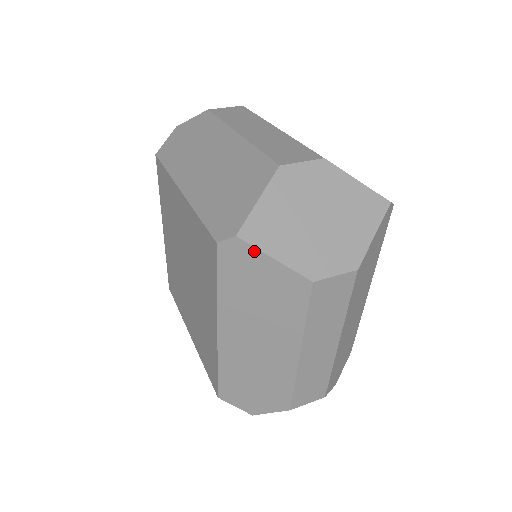
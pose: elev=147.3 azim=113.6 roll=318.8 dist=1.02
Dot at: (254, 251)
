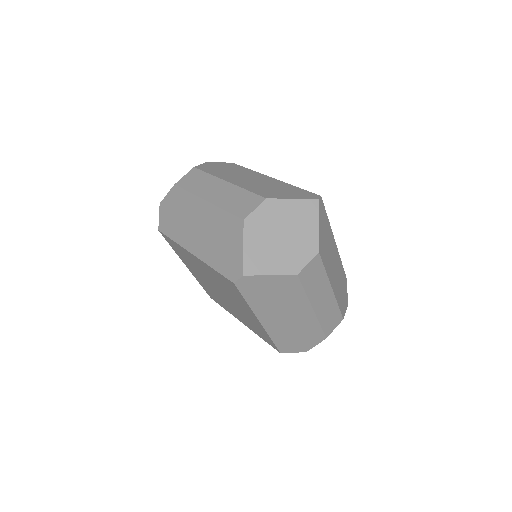
Dot at: (257, 277)
